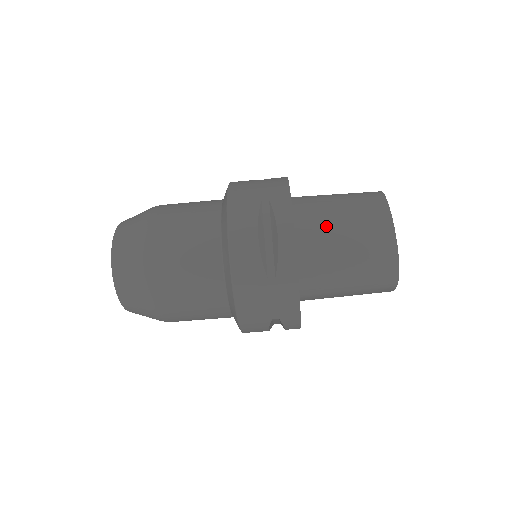
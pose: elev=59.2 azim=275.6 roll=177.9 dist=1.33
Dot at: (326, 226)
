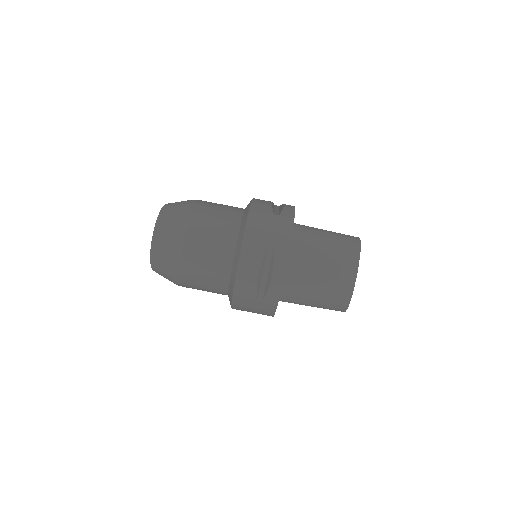
Dot at: (309, 267)
